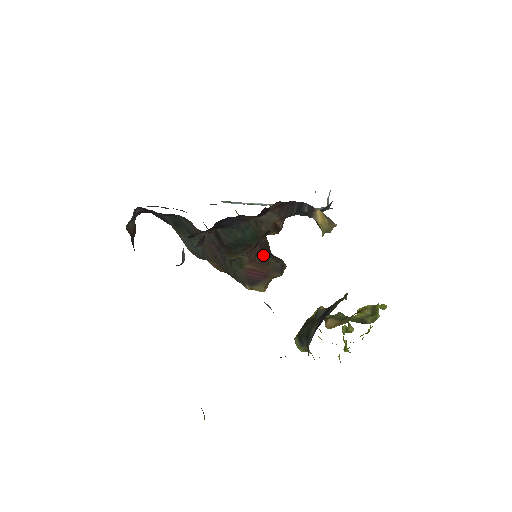
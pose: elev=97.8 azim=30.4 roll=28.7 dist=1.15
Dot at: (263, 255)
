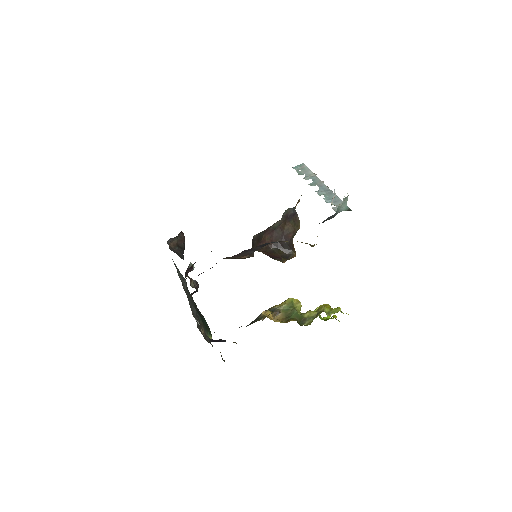
Dot at: (272, 248)
